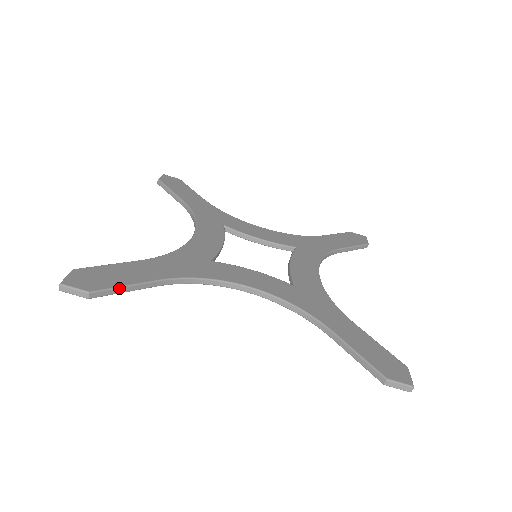
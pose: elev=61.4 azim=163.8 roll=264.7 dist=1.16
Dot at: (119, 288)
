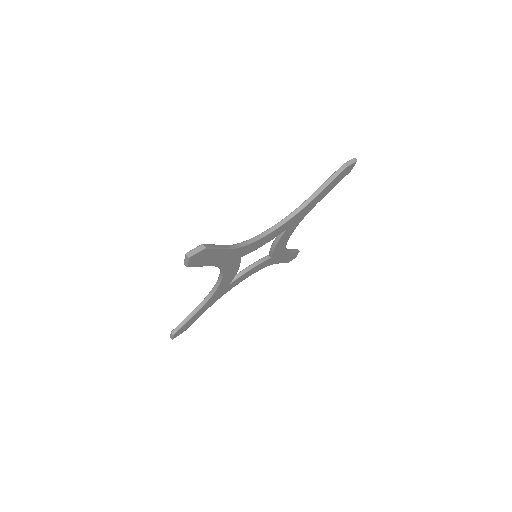
Dot at: (213, 245)
